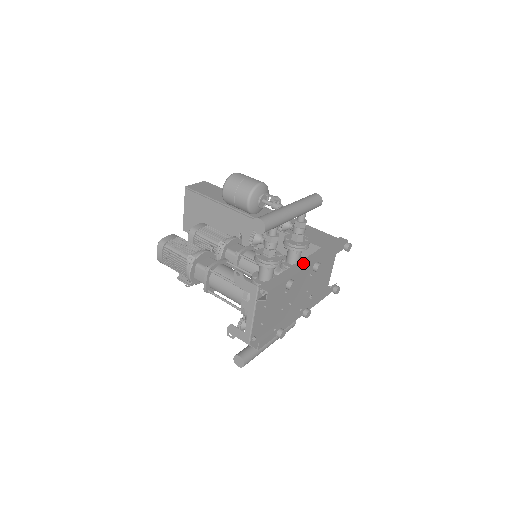
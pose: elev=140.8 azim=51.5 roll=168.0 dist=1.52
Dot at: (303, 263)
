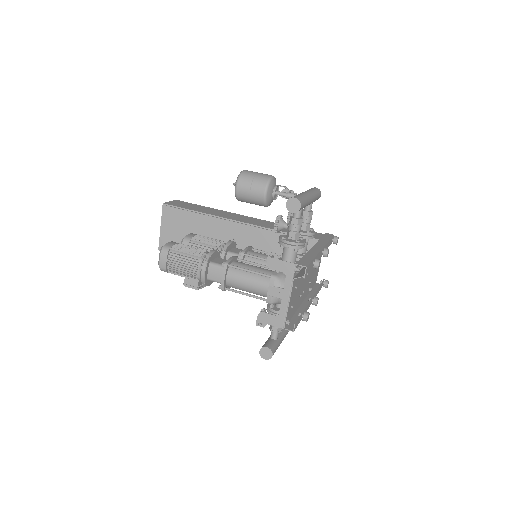
Dot at: (315, 249)
